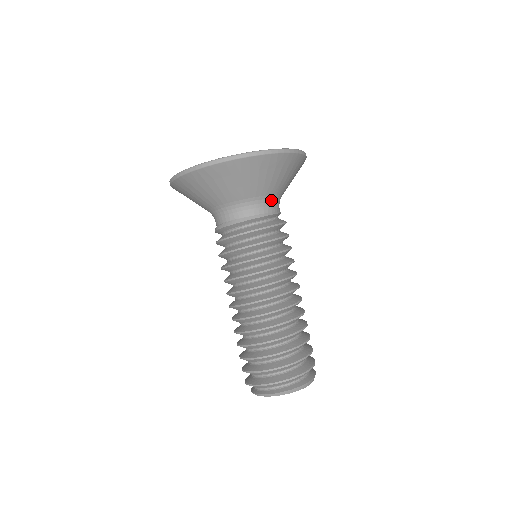
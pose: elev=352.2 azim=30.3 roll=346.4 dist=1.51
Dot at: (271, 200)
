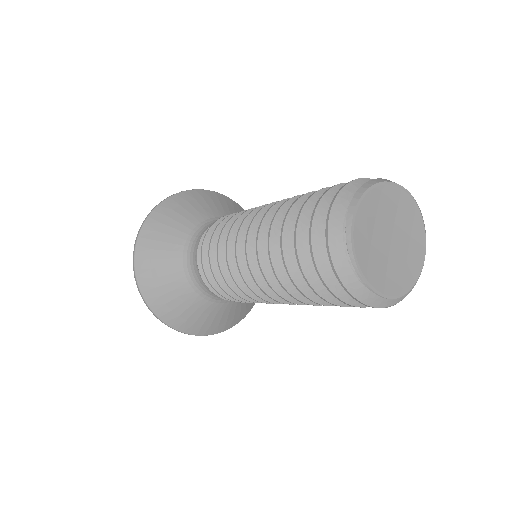
Dot at: occluded
